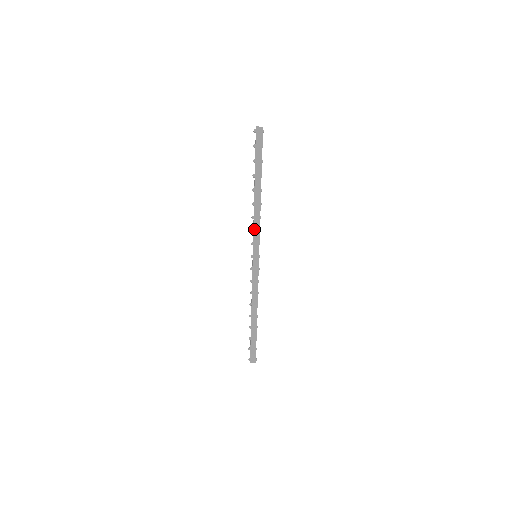
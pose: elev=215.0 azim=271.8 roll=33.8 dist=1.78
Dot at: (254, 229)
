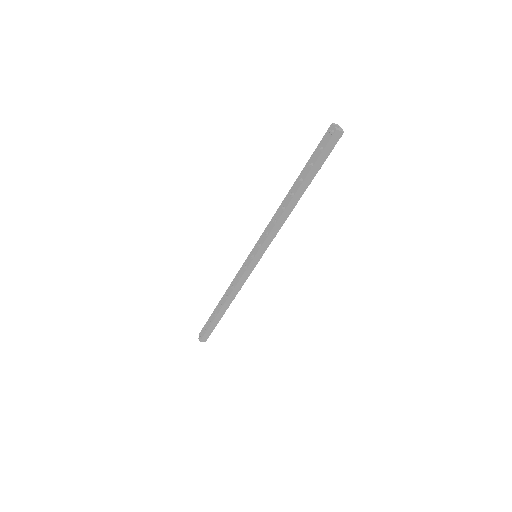
Dot at: (270, 233)
